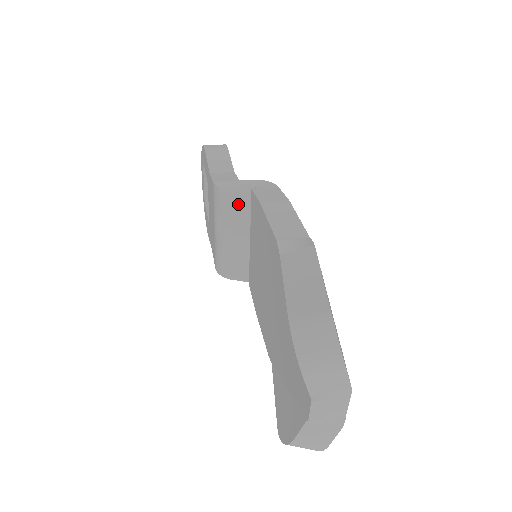
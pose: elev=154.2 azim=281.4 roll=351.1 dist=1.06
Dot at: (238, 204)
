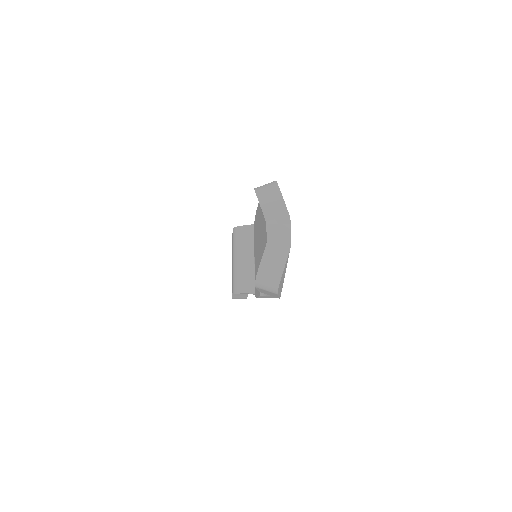
Dot at: (246, 233)
